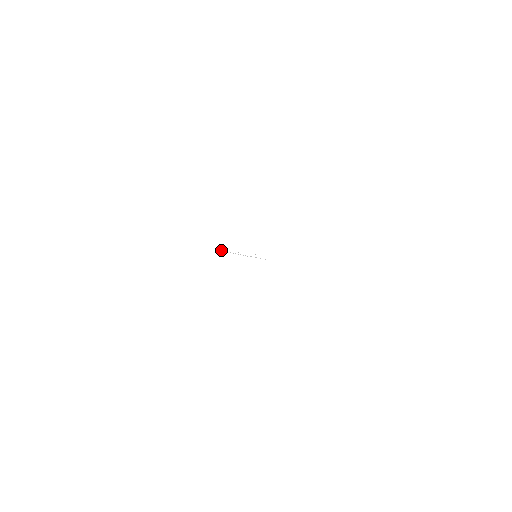
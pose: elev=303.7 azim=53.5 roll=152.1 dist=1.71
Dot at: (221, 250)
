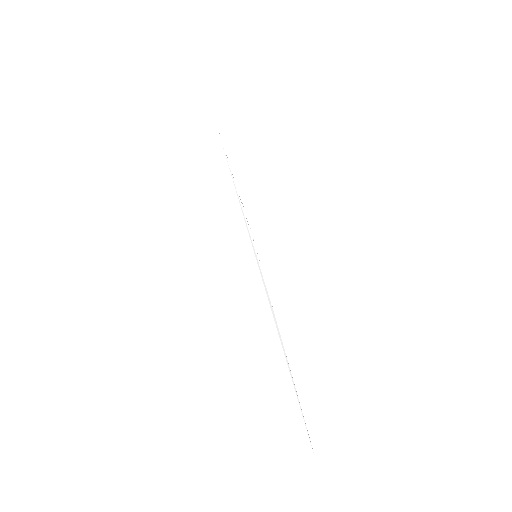
Dot at: occluded
